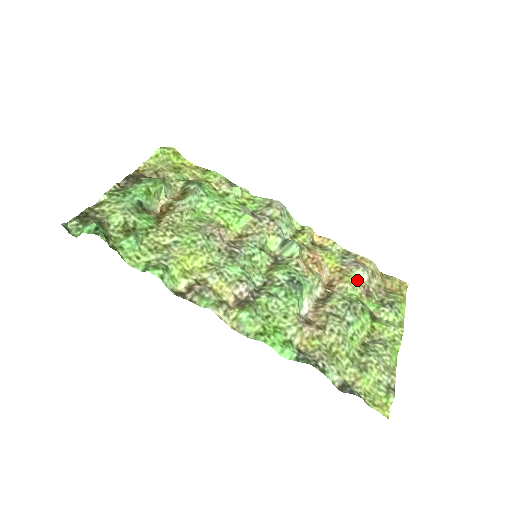
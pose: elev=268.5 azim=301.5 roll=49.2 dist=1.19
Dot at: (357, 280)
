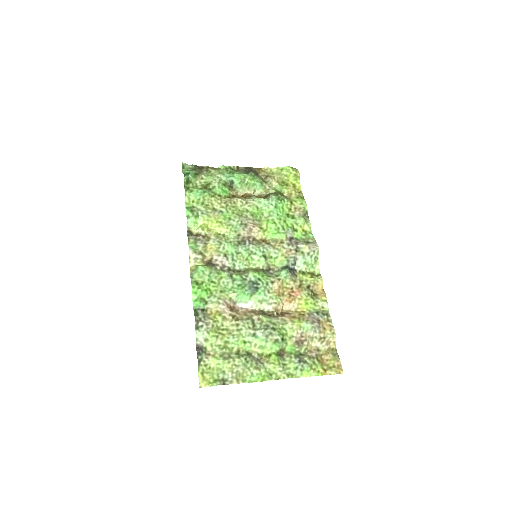
Dot at: (302, 328)
